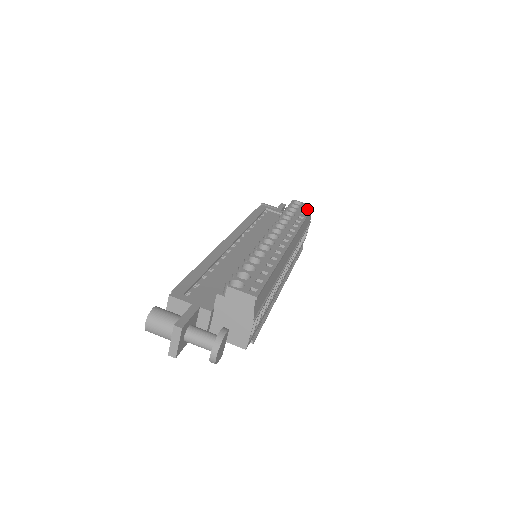
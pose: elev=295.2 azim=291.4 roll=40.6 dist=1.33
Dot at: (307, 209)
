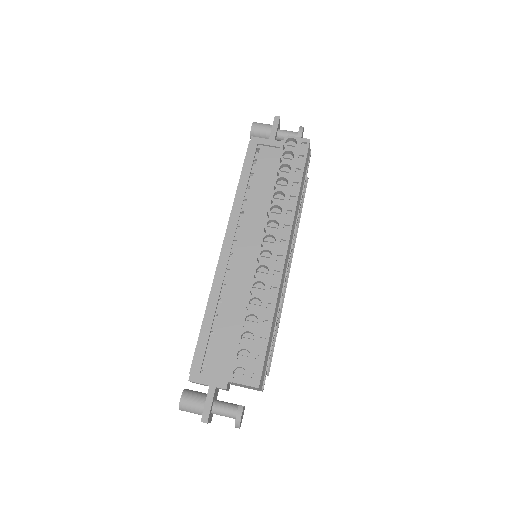
Dot at: (302, 155)
